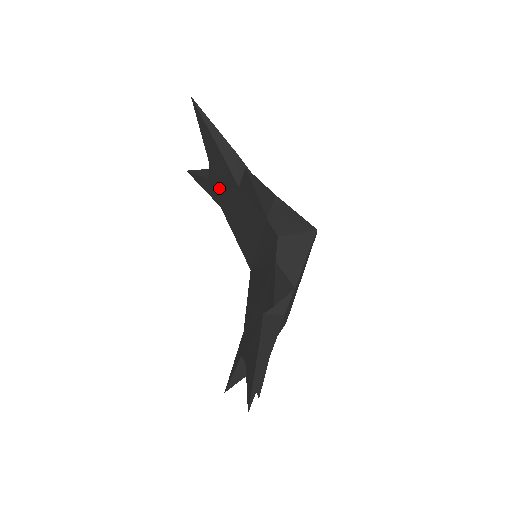
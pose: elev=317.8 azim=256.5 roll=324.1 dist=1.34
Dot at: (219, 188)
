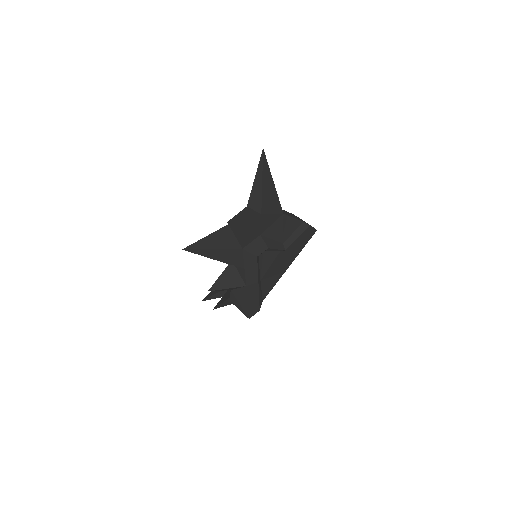
Dot at: occluded
